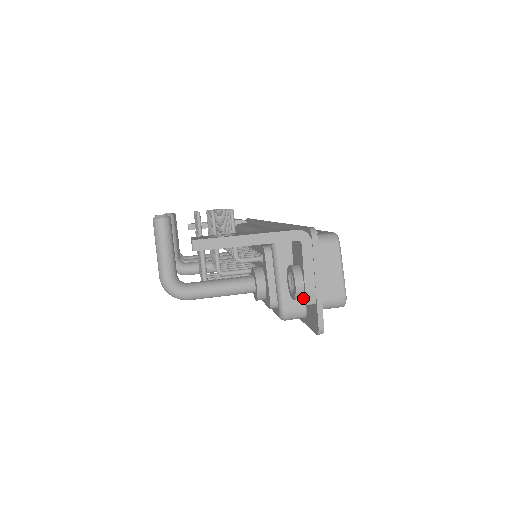
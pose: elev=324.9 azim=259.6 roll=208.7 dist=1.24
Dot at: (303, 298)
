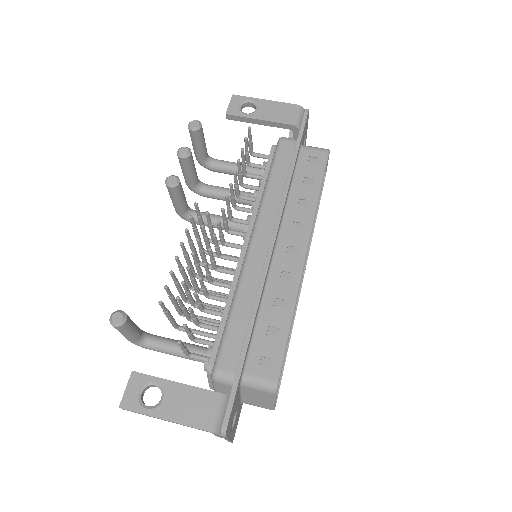
Dot at: occluded
